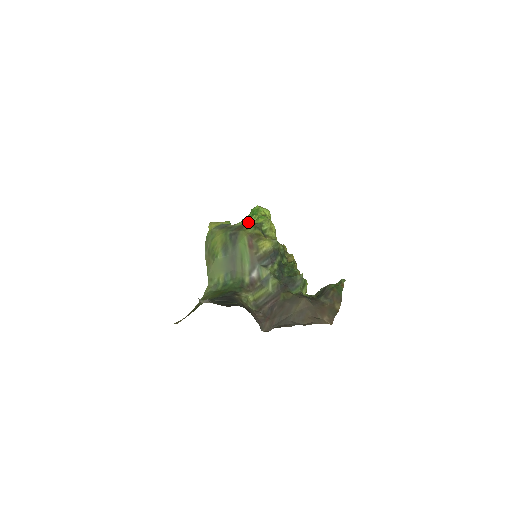
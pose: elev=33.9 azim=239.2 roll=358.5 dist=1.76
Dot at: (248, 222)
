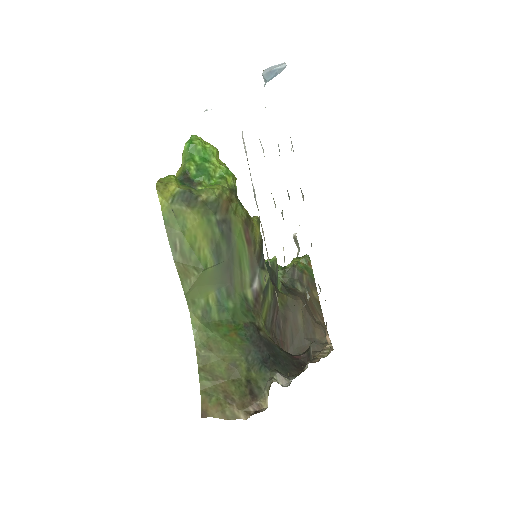
Dot at: (220, 187)
